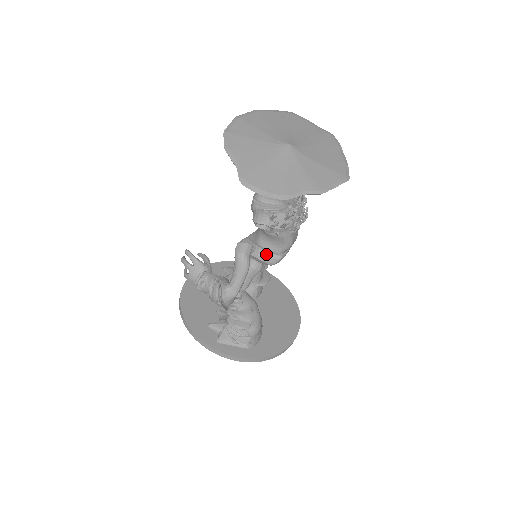
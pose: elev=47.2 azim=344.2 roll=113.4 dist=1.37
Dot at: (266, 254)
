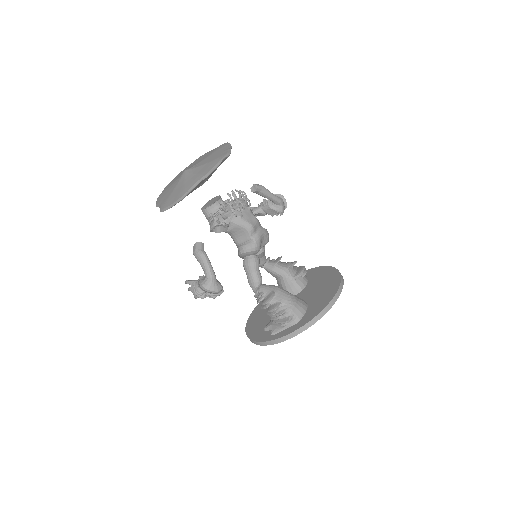
Dot at: (244, 246)
